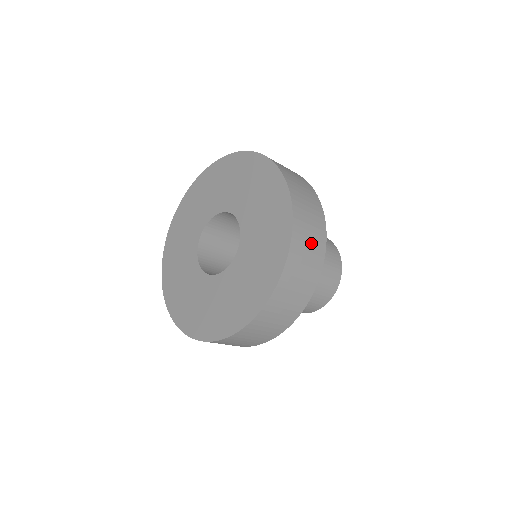
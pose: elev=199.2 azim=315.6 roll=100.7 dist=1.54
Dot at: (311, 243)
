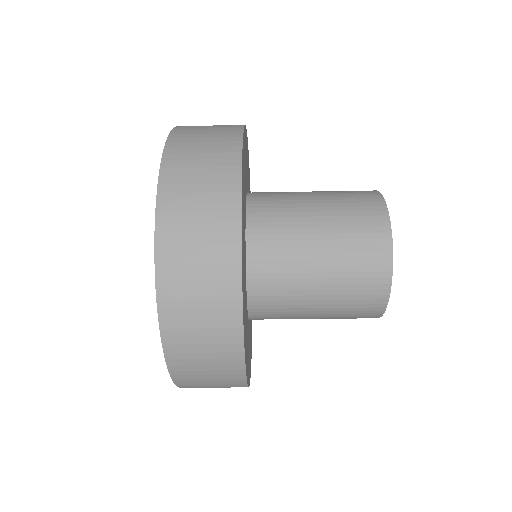
Dot at: (205, 164)
